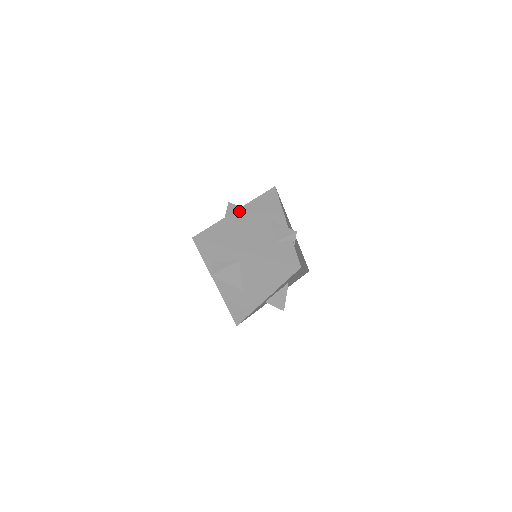
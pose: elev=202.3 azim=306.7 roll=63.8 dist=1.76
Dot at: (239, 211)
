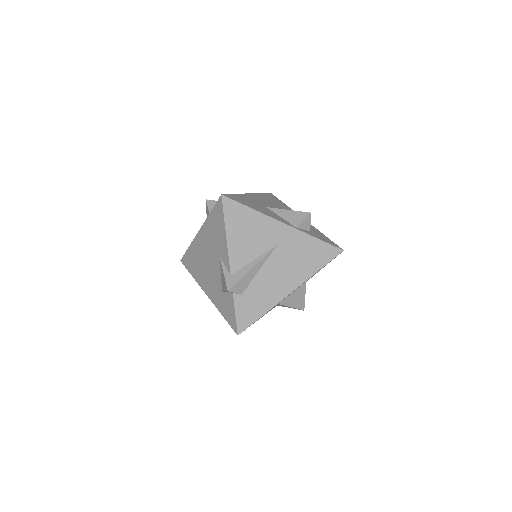
Dot at: (200, 233)
